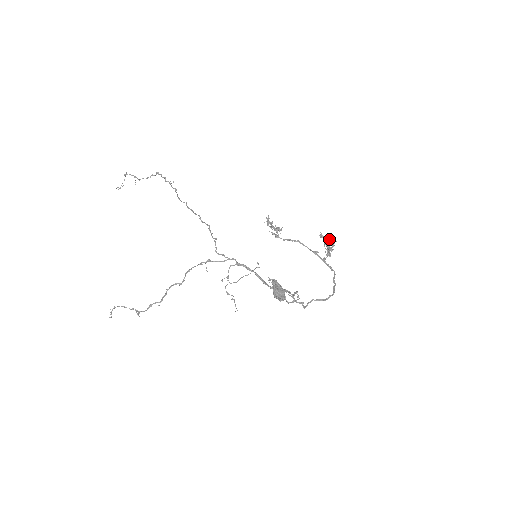
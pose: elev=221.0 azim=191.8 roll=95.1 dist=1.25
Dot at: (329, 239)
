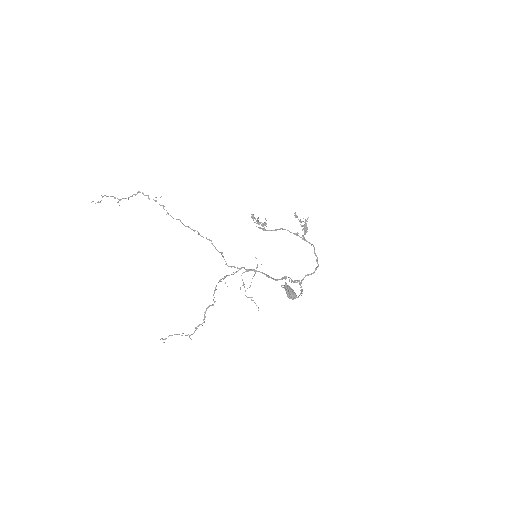
Dot at: (303, 218)
